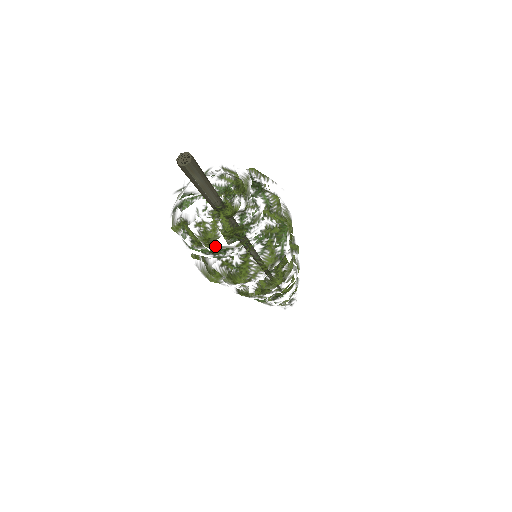
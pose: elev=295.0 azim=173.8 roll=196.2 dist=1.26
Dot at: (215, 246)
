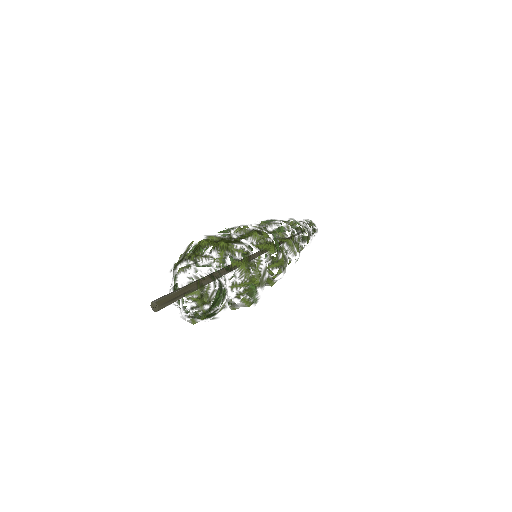
Dot at: occluded
